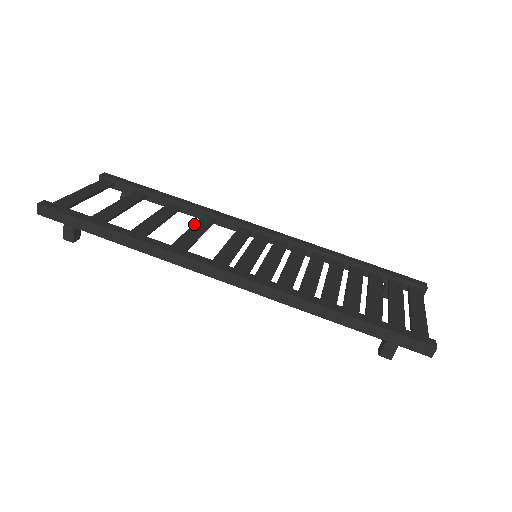
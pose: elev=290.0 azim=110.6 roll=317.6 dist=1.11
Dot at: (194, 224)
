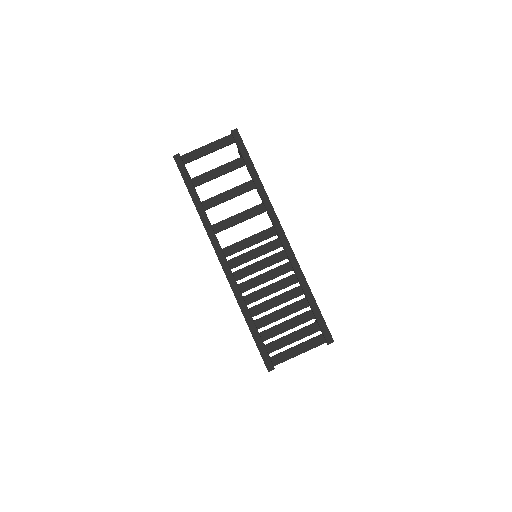
Dot at: (246, 211)
